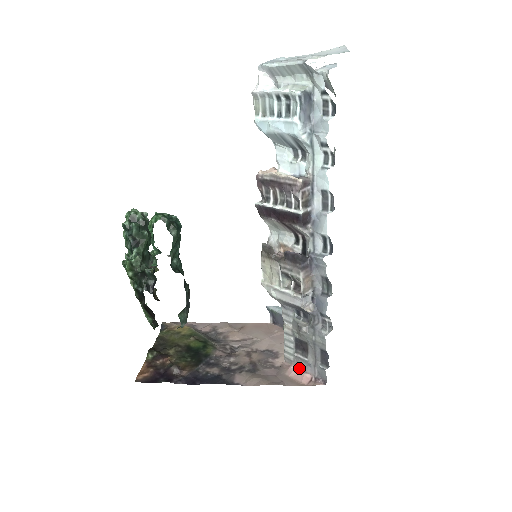
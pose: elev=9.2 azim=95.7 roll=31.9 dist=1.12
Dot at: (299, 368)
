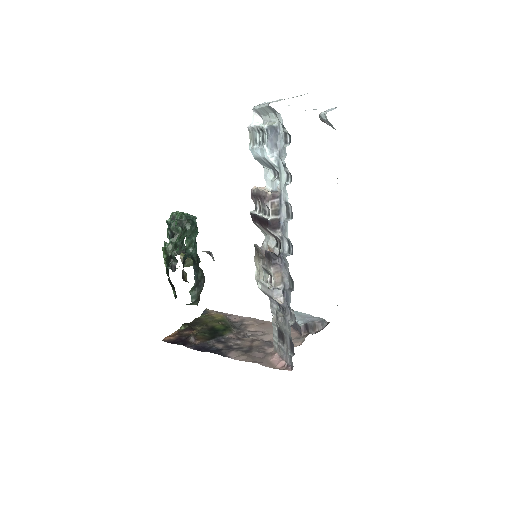
Dot at: (280, 356)
